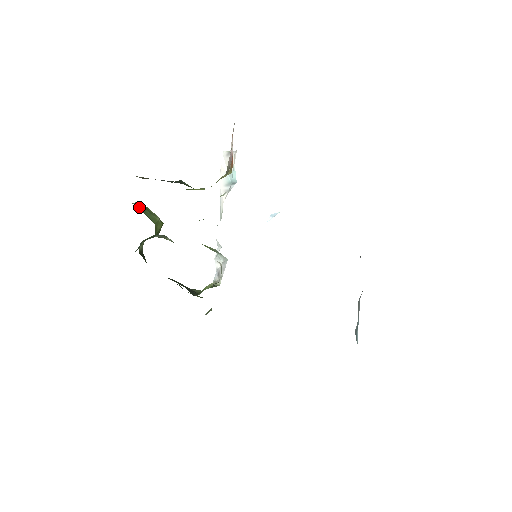
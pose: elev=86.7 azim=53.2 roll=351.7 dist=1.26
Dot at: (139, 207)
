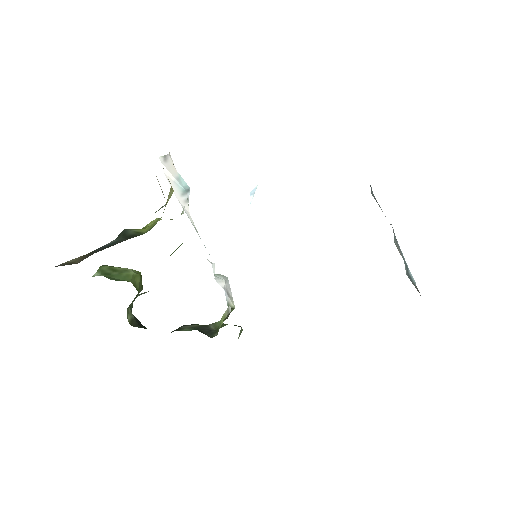
Dot at: occluded
